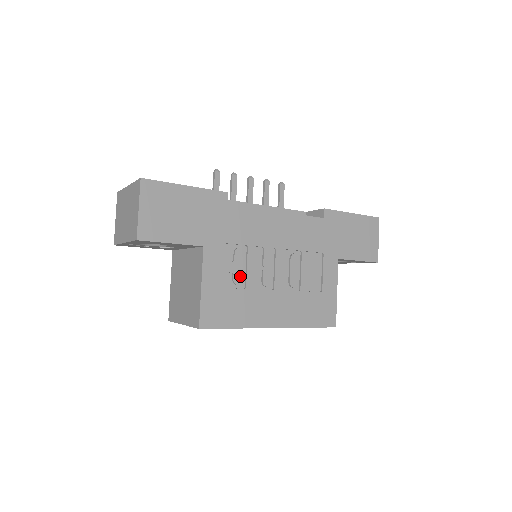
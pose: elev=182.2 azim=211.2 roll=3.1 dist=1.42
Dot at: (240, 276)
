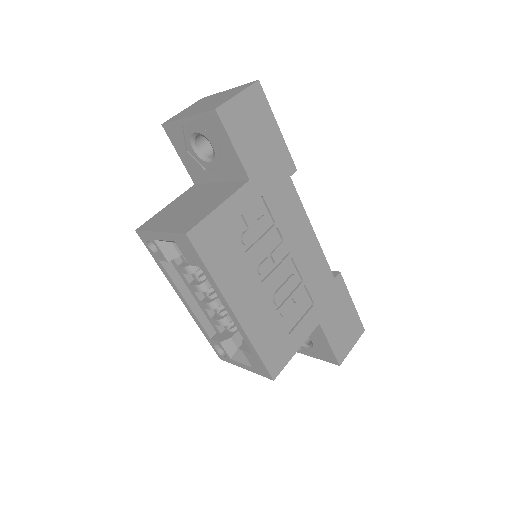
Dot at: (251, 238)
